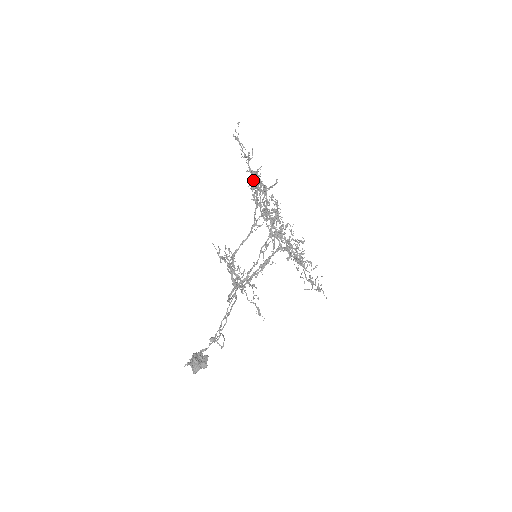
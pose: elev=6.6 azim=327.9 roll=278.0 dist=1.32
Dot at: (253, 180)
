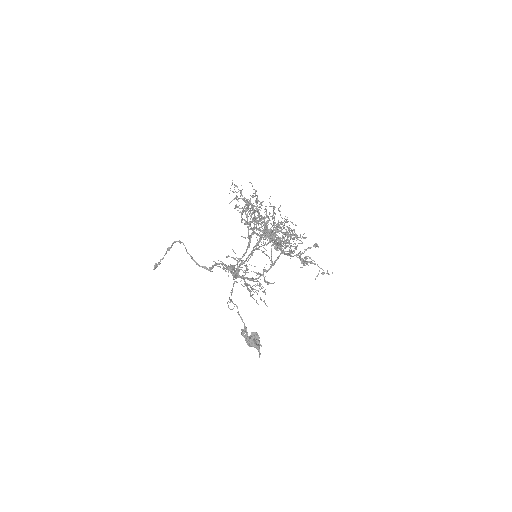
Dot at: (269, 237)
